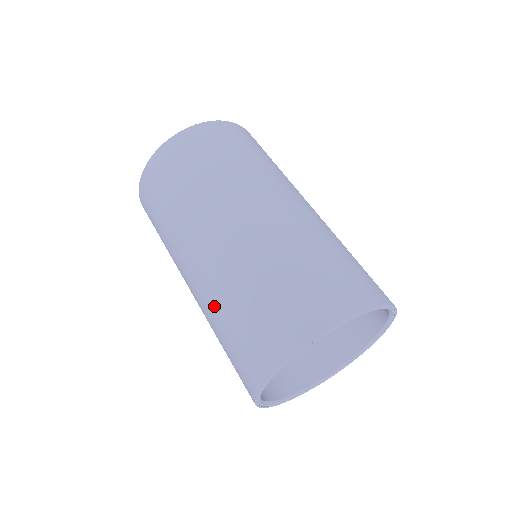
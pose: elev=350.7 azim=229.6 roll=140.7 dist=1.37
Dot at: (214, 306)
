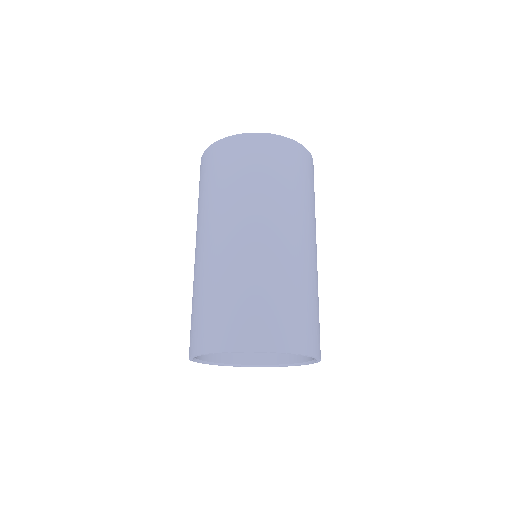
Dot at: occluded
